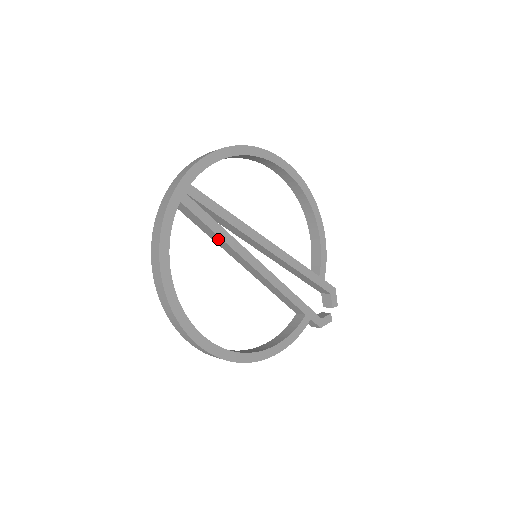
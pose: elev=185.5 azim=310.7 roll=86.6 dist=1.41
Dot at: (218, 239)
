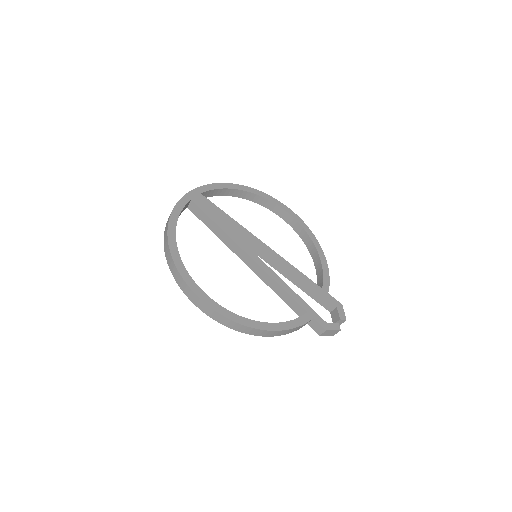
Dot at: (221, 233)
